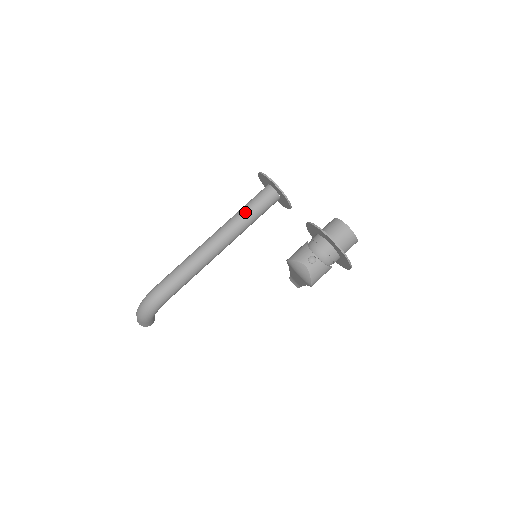
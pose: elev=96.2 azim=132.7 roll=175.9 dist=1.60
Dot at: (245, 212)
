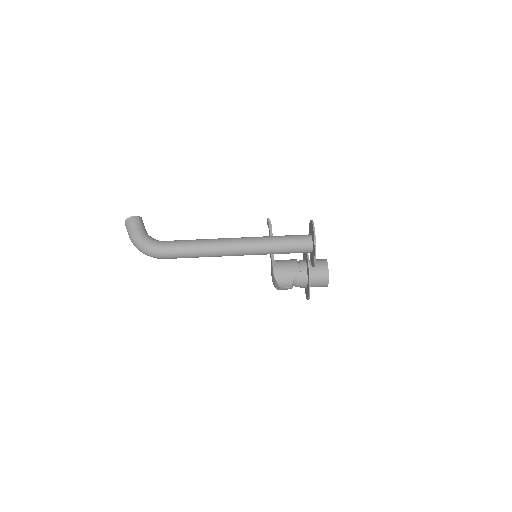
Dot at: (276, 252)
